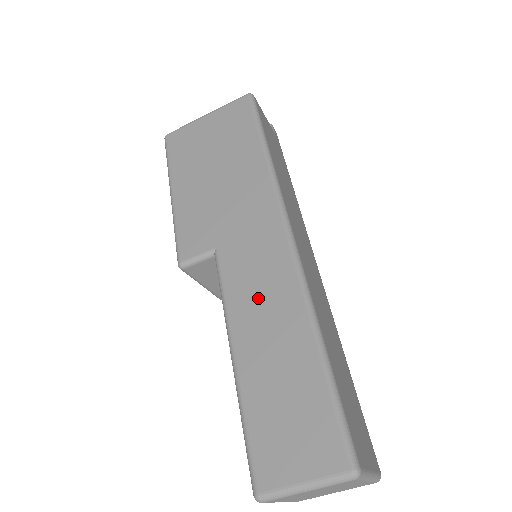
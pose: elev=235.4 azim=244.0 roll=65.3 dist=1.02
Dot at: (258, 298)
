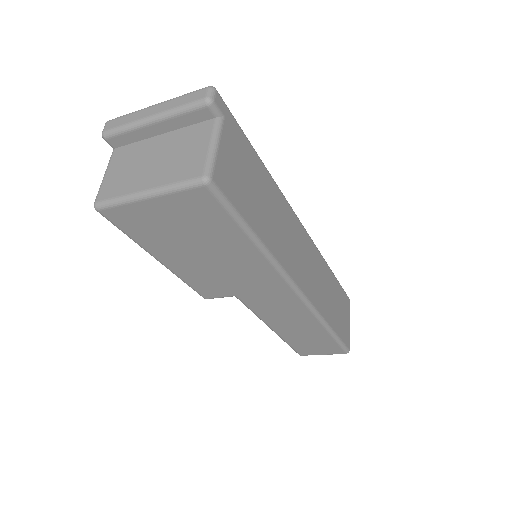
Dot at: (283, 317)
